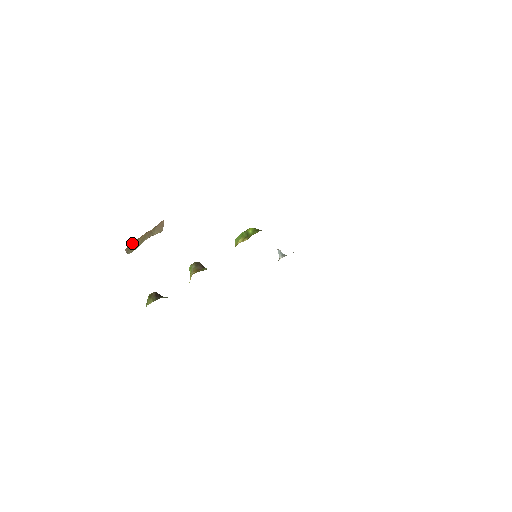
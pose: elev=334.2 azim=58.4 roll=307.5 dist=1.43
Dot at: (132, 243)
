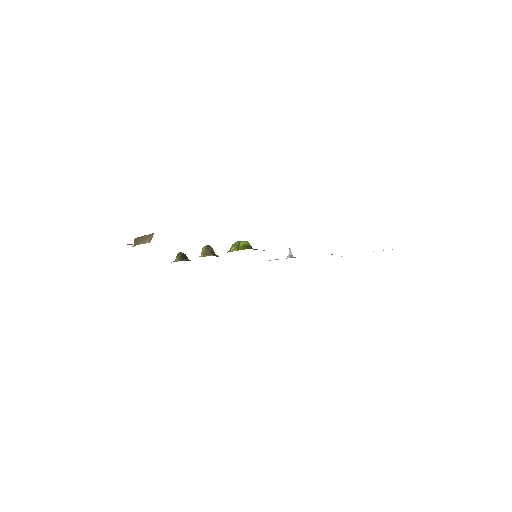
Dot at: (138, 238)
